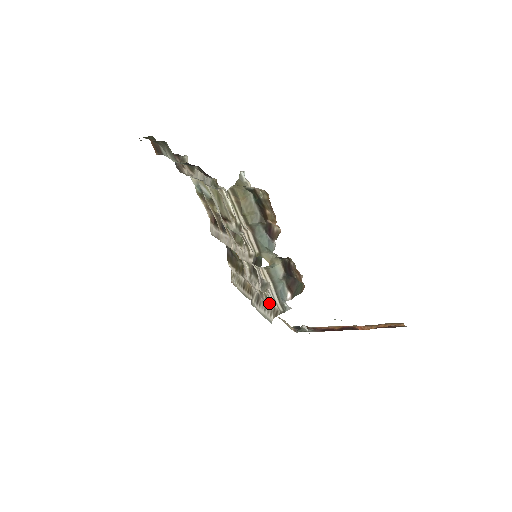
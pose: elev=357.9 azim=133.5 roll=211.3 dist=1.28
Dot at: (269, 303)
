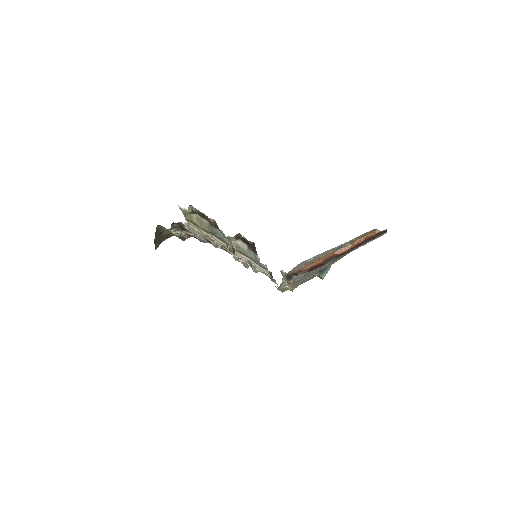
Dot at: (269, 276)
